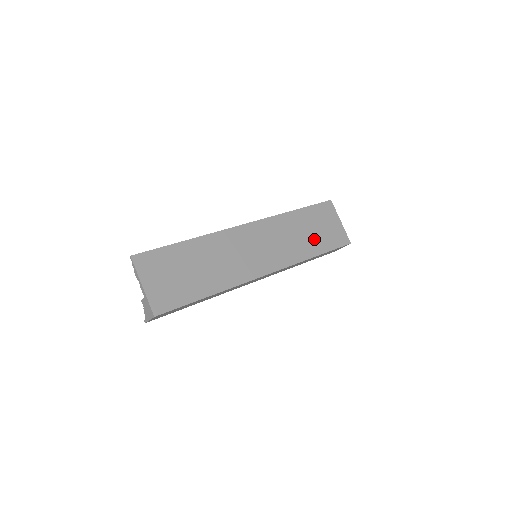
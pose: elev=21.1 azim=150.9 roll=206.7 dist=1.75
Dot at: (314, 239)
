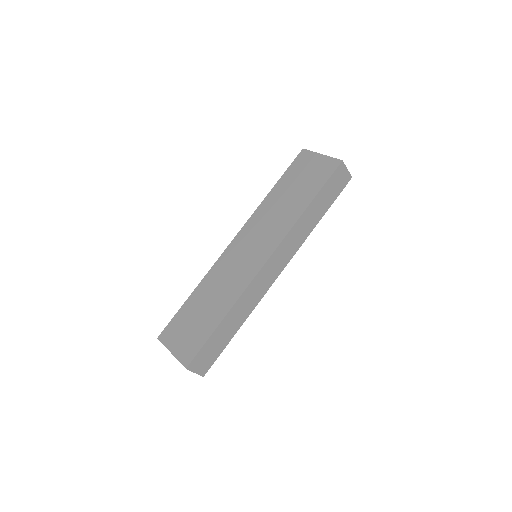
Dot at: (300, 194)
